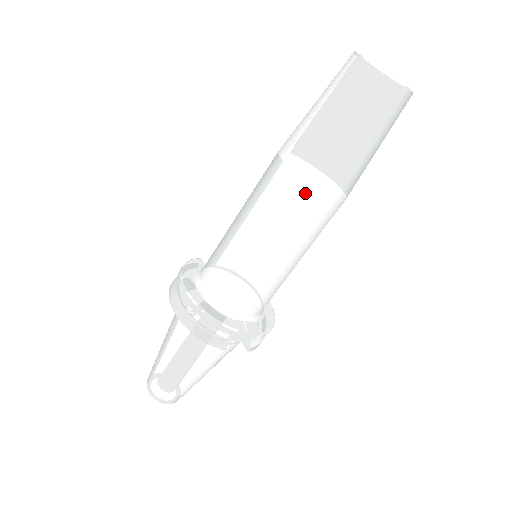
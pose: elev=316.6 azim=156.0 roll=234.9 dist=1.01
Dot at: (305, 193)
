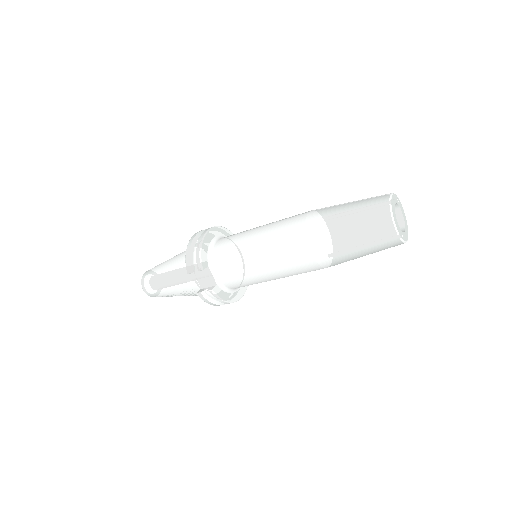
Dot at: (299, 232)
